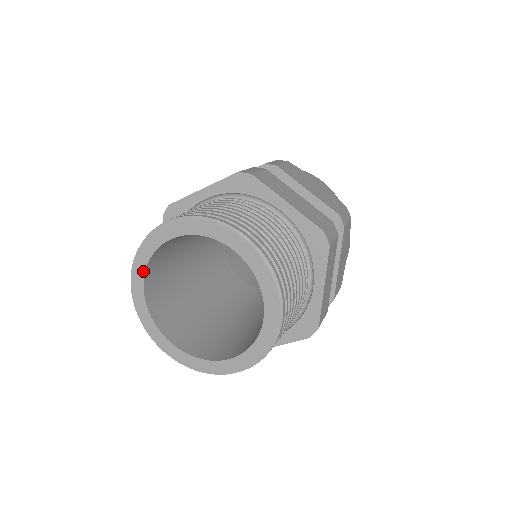
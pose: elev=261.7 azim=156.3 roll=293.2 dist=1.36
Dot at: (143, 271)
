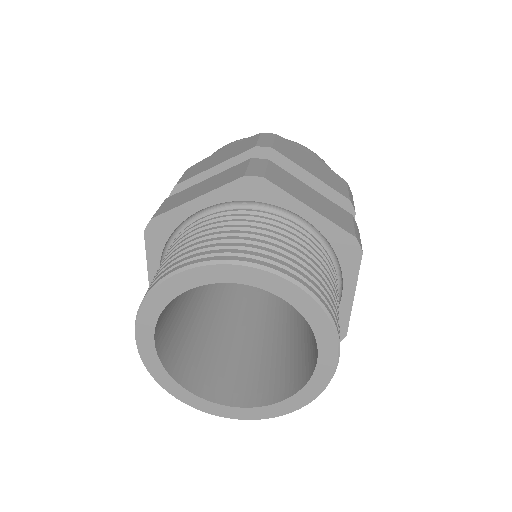
Dot at: (179, 387)
